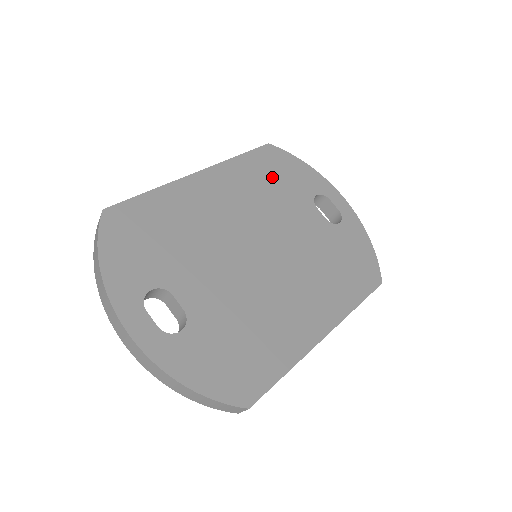
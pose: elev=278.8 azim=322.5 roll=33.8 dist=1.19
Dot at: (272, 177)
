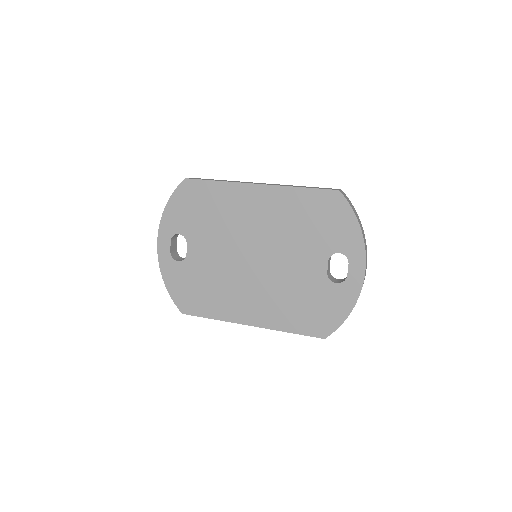
Dot at: (313, 218)
